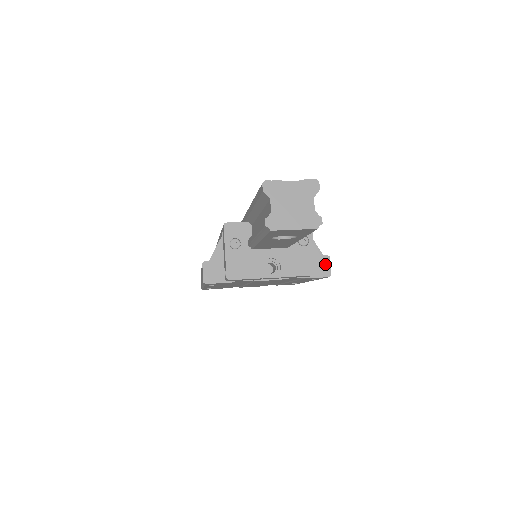
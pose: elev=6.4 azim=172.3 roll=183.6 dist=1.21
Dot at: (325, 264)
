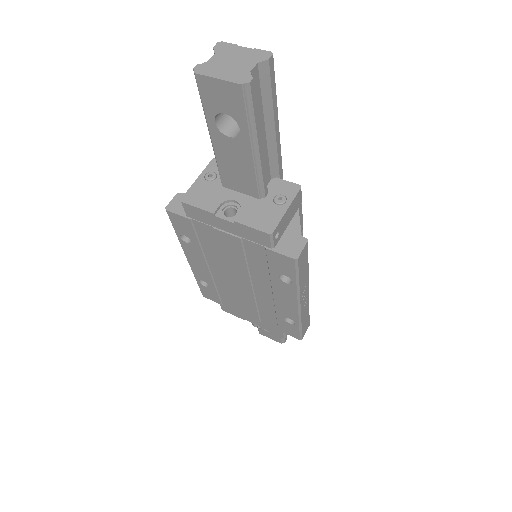
Dot at: (298, 245)
